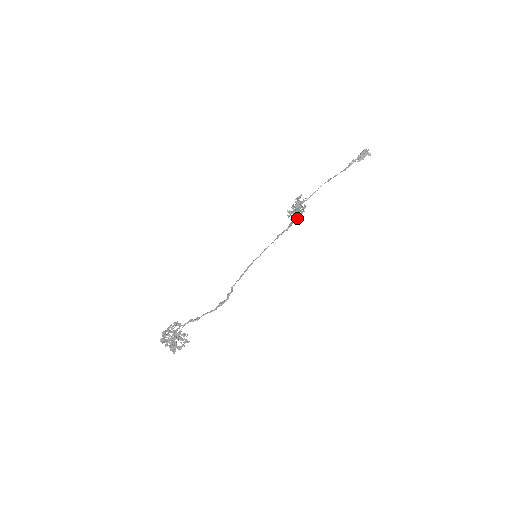
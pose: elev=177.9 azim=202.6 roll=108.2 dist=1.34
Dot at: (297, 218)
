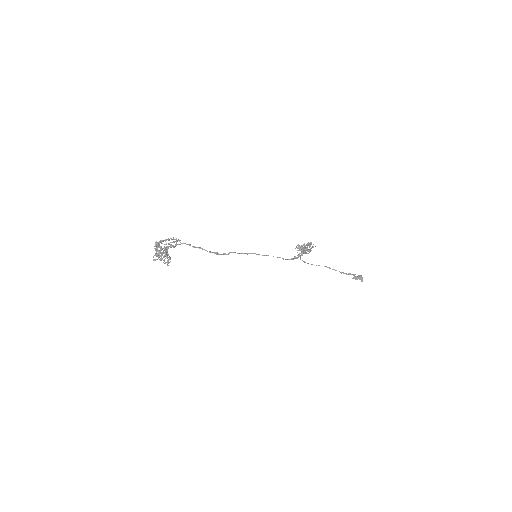
Dot at: occluded
